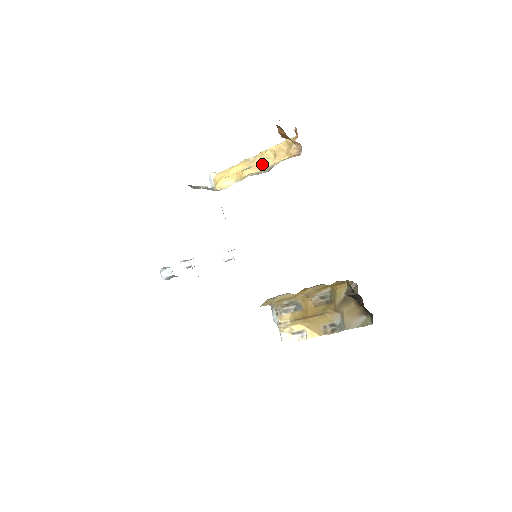
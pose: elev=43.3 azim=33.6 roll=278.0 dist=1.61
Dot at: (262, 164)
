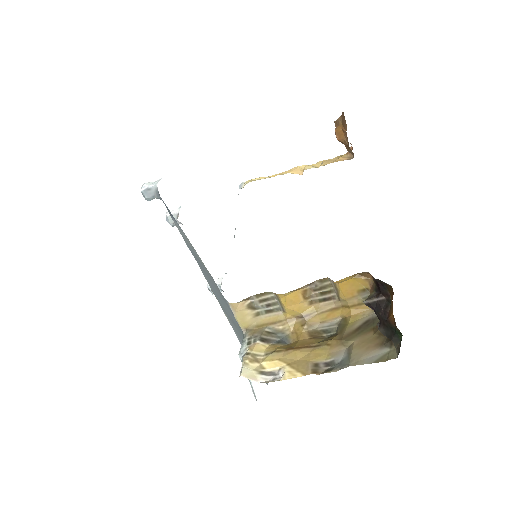
Dot at: (305, 167)
